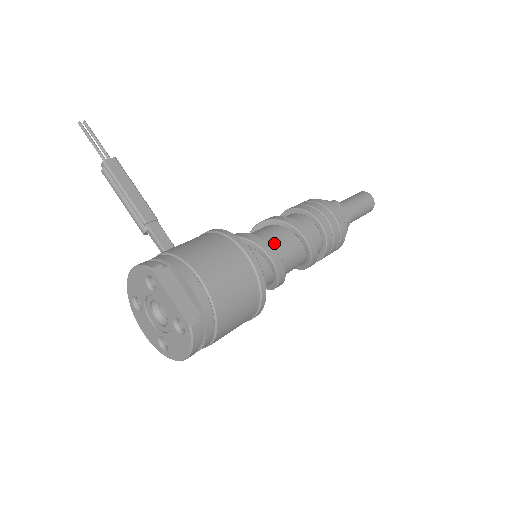
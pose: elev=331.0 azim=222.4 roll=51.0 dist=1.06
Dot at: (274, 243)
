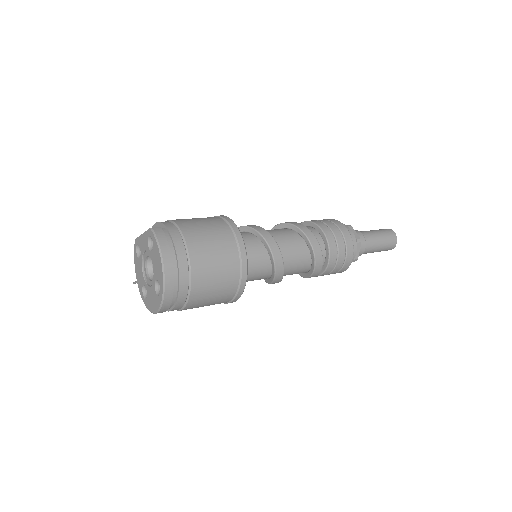
Dot at: occluded
